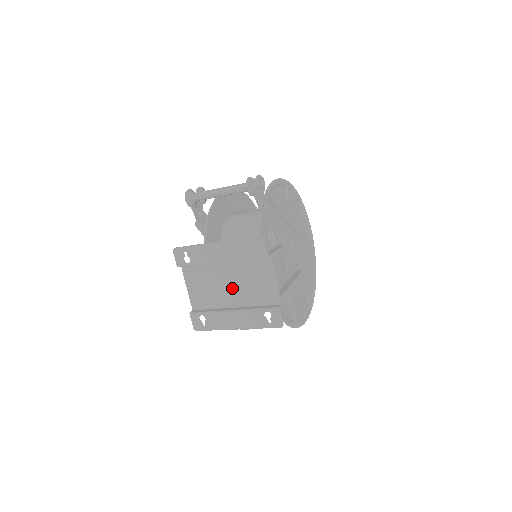
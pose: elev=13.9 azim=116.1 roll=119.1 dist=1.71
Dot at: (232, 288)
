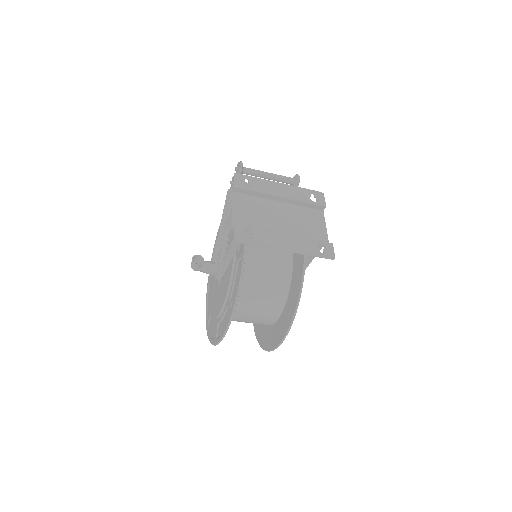
Dot at: (283, 222)
